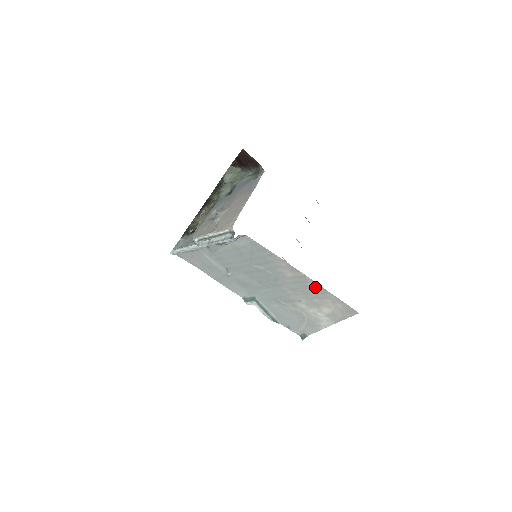
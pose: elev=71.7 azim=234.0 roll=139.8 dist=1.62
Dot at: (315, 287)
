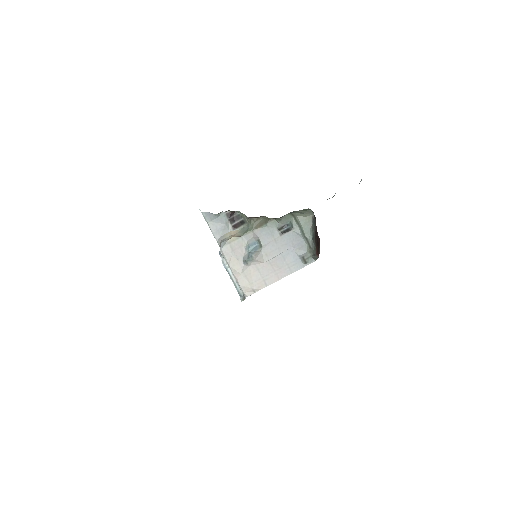
Dot at: occluded
